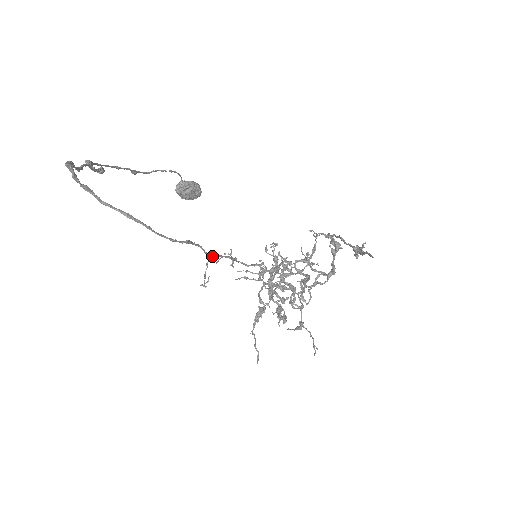
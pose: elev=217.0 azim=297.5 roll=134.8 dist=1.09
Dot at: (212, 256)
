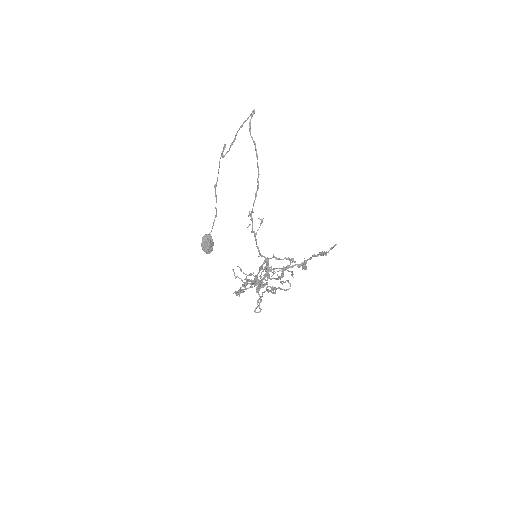
Dot at: occluded
